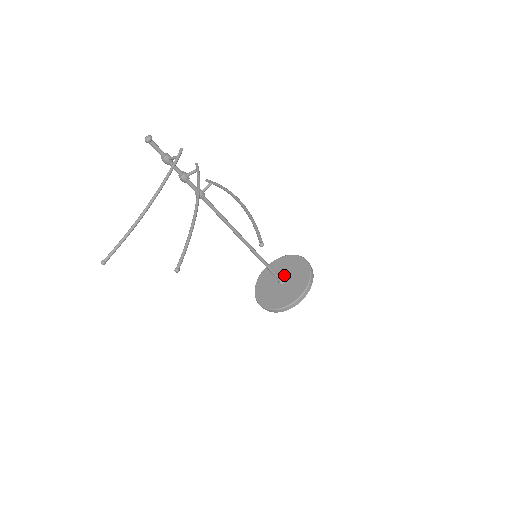
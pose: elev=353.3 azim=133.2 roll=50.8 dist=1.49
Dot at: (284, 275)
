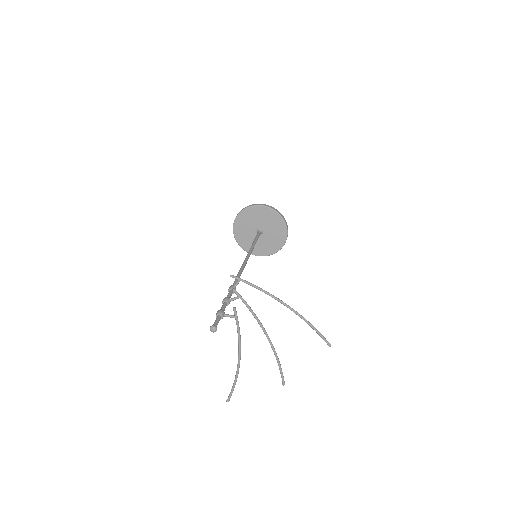
Dot at: (260, 226)
